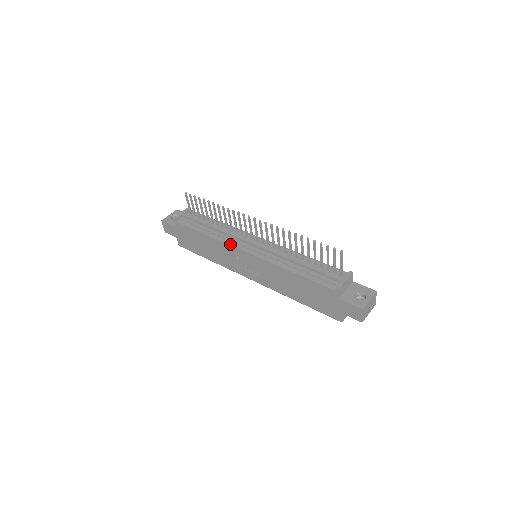
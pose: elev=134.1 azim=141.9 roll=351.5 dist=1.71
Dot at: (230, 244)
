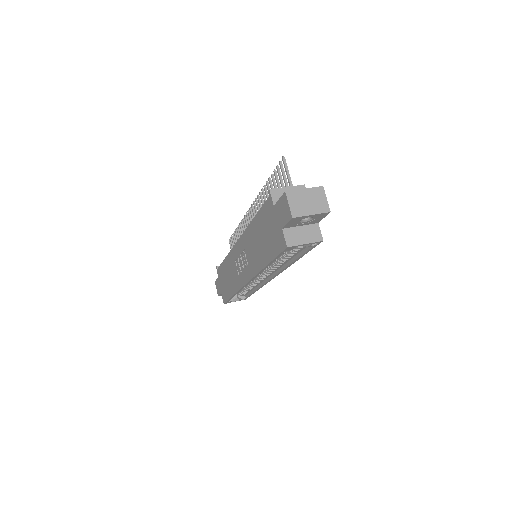
Dot at: occluded
